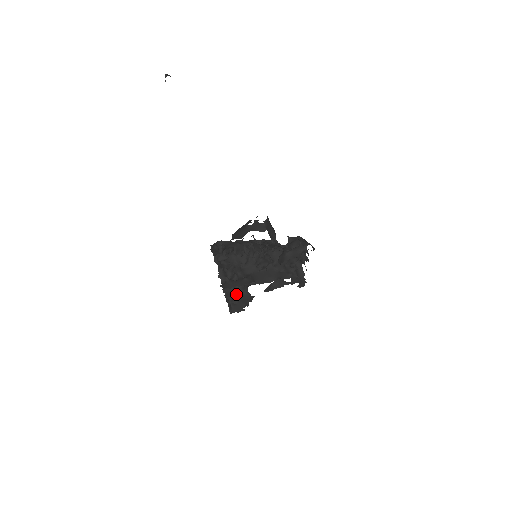
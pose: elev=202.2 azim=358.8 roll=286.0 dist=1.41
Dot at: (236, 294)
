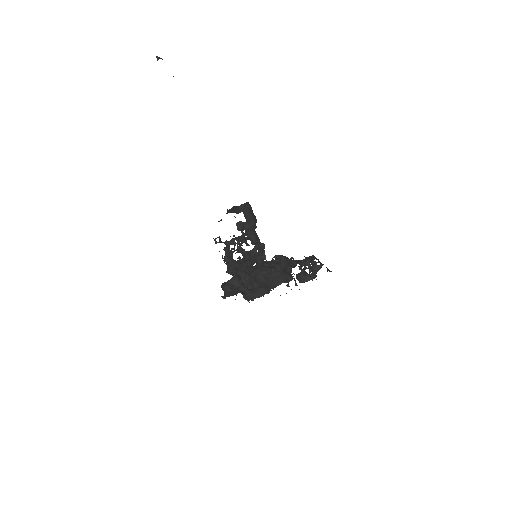
Dot at: (235, 287)
